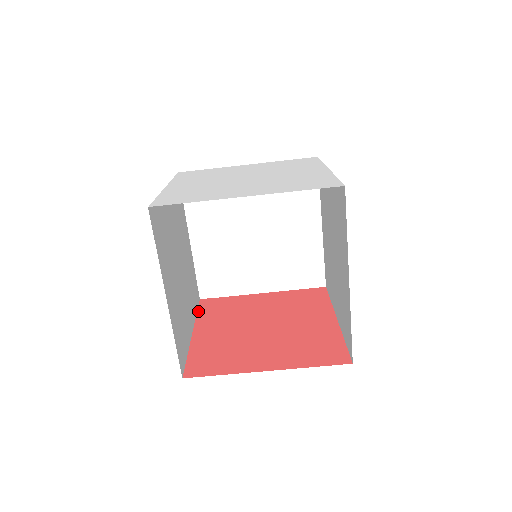
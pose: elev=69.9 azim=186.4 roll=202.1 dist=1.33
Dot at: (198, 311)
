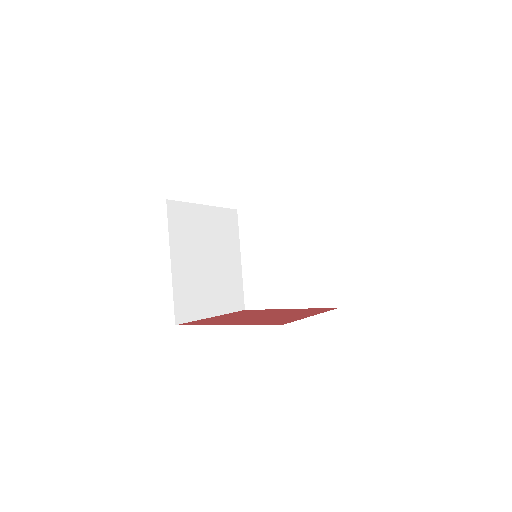
Dot at: (234, 312)
